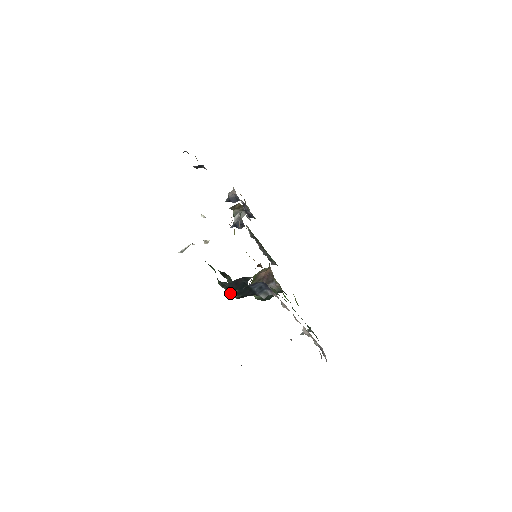
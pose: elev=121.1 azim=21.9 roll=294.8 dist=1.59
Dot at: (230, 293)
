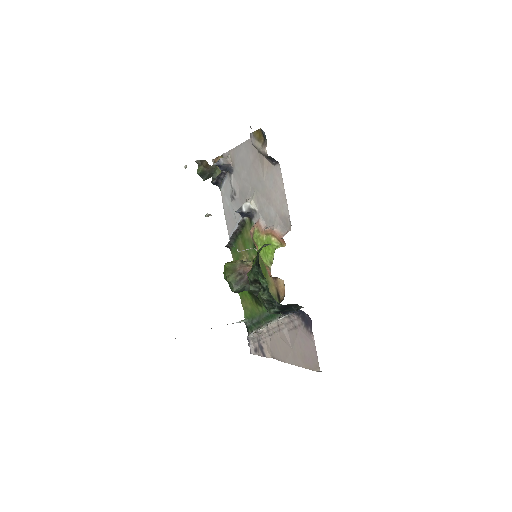
Dot at: (267, 308)
